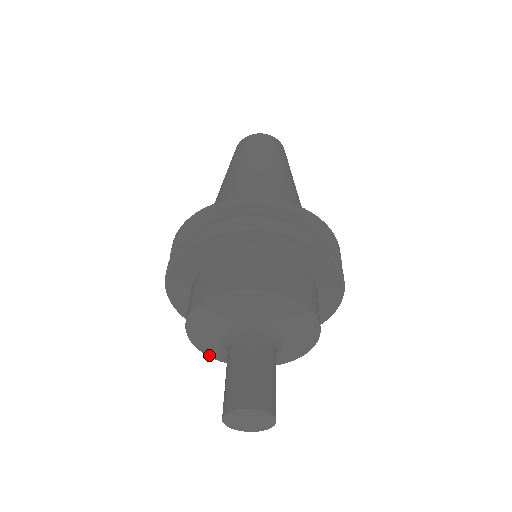
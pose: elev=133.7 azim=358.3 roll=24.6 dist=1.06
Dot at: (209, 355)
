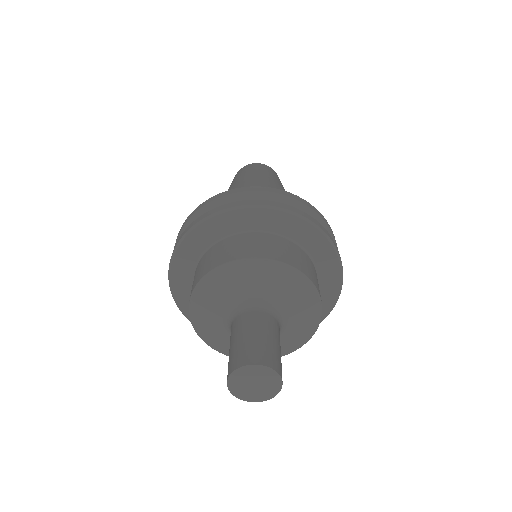
Dot at: occluded
